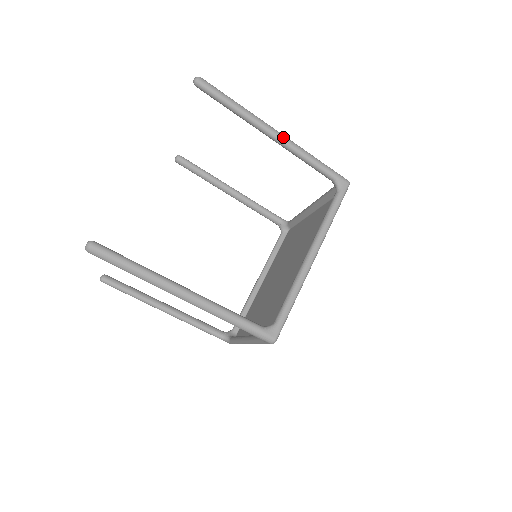
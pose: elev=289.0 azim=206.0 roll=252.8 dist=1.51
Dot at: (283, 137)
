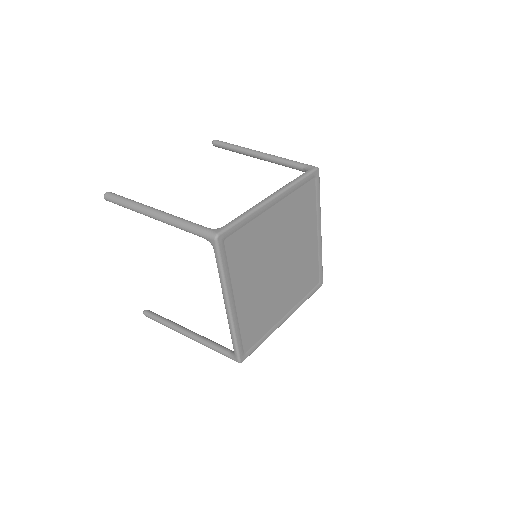
Dot at: (266, 153)
